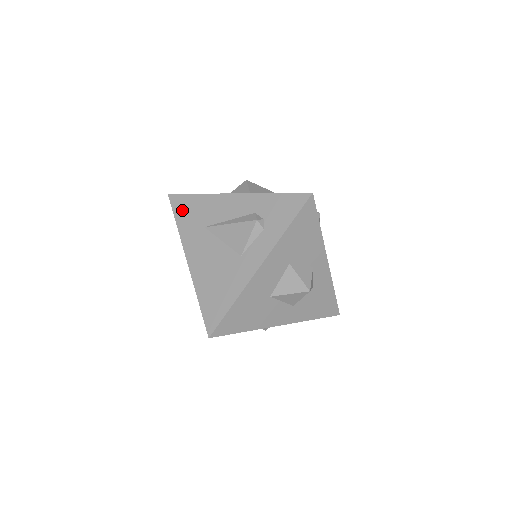
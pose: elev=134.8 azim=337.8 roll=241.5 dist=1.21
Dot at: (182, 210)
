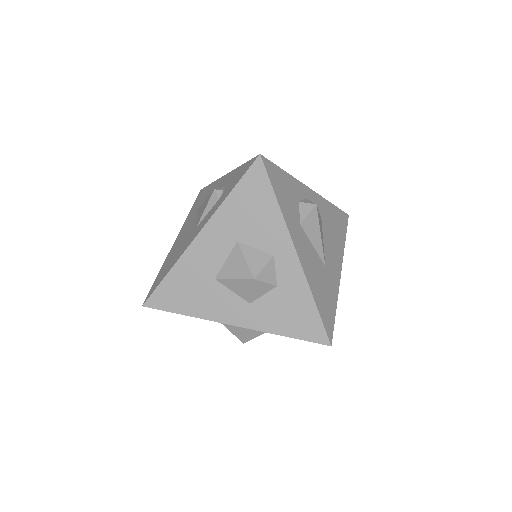
Dot at: (198, 199)
